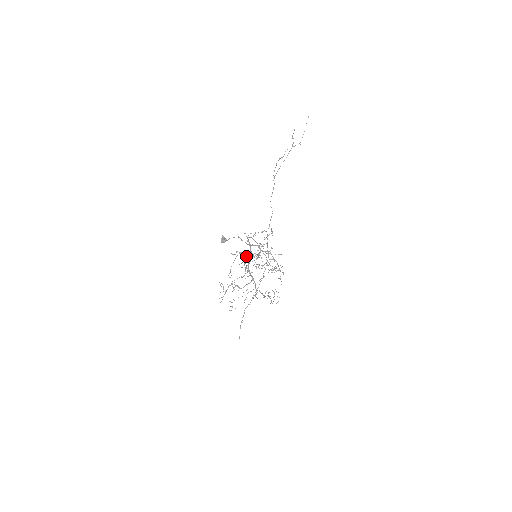
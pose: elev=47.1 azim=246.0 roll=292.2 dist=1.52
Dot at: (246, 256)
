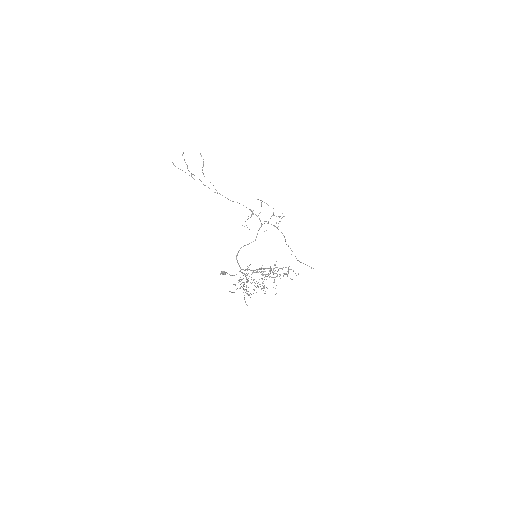
Dot at: occluded
